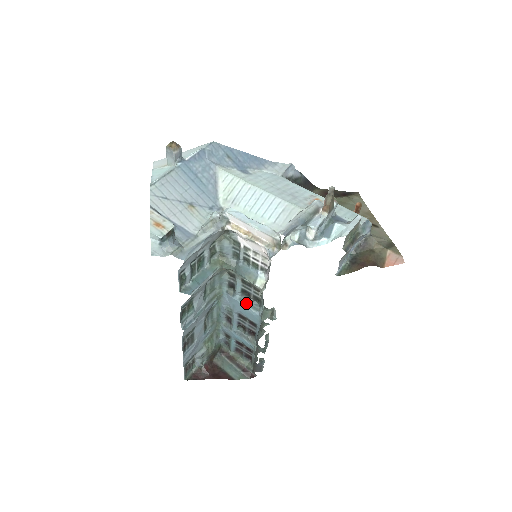
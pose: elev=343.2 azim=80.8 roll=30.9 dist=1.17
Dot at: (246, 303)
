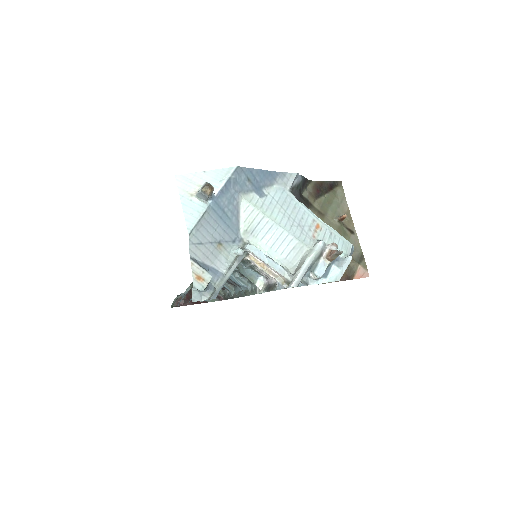
Dot at: (237, 278)
